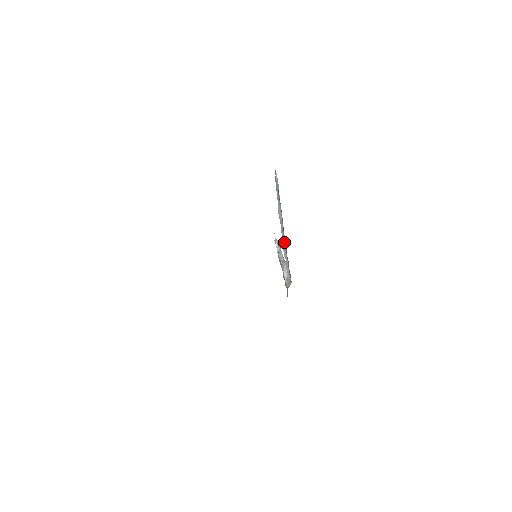
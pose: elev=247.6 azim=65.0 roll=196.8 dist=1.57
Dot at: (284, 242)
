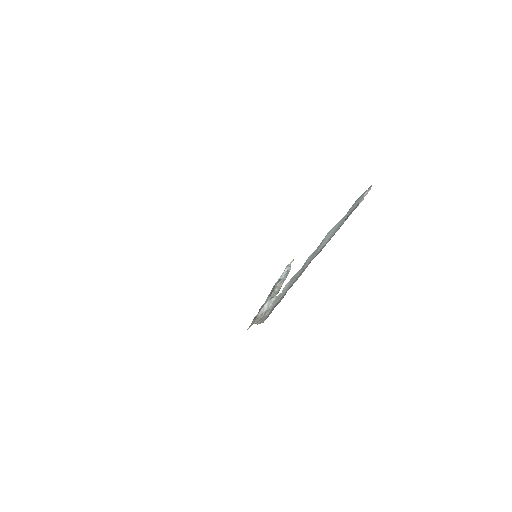
Dot at: (300, 272)
